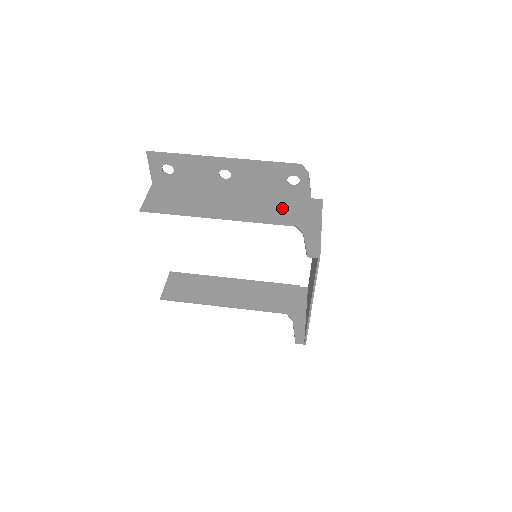
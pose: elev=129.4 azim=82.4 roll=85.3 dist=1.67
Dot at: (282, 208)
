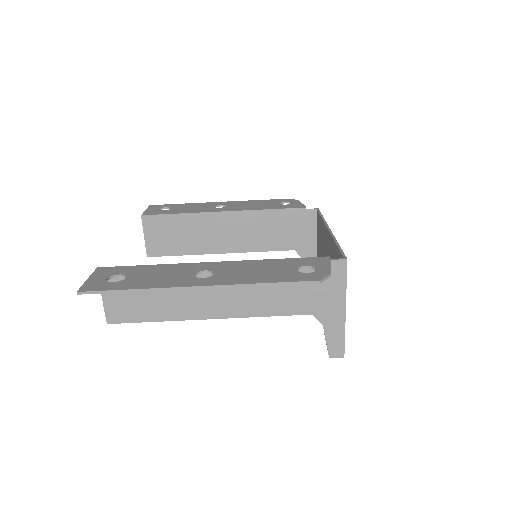
Dot at: (292, 288)
